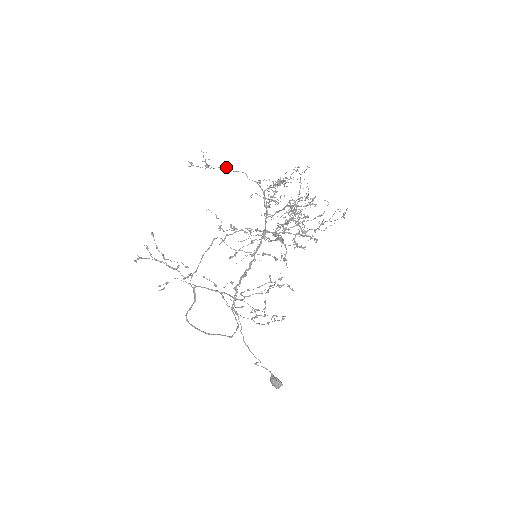
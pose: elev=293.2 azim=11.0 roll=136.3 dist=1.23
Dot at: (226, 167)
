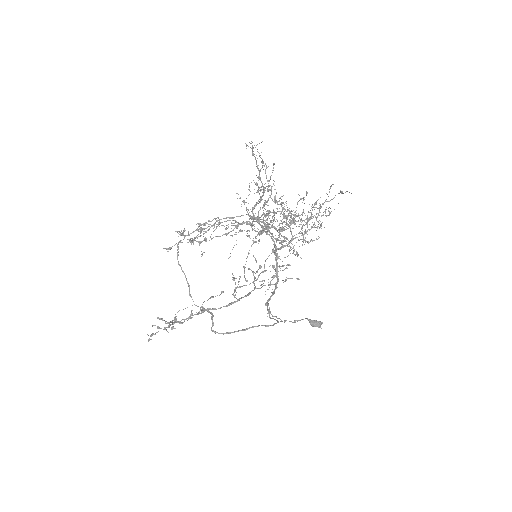
Dot at: (205, 224)
